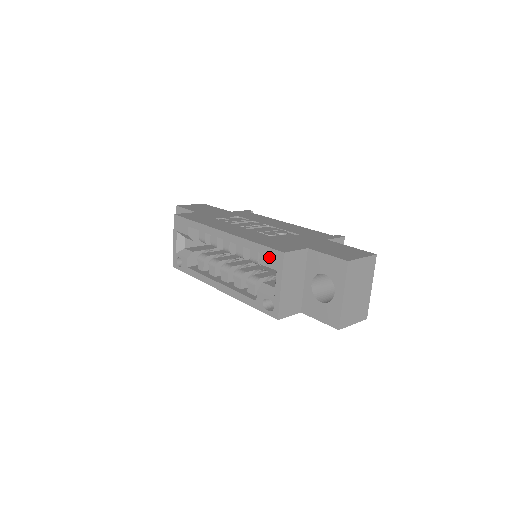
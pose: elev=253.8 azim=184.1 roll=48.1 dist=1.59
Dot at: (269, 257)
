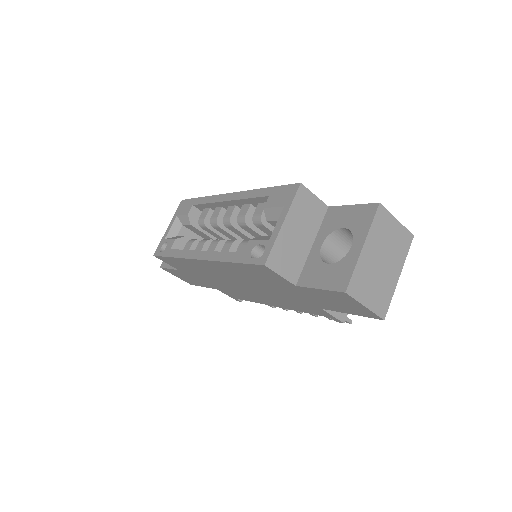
Dot at: (279, 195)
